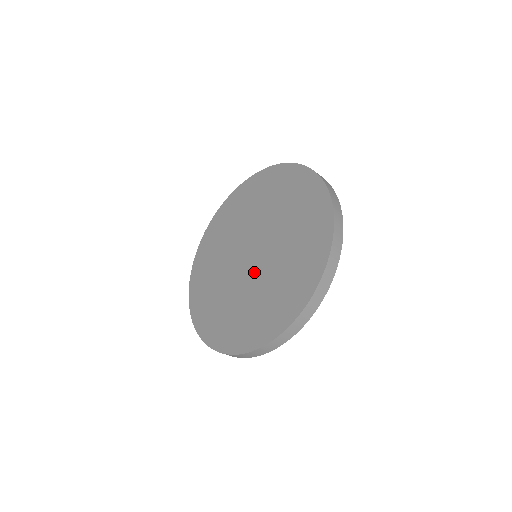
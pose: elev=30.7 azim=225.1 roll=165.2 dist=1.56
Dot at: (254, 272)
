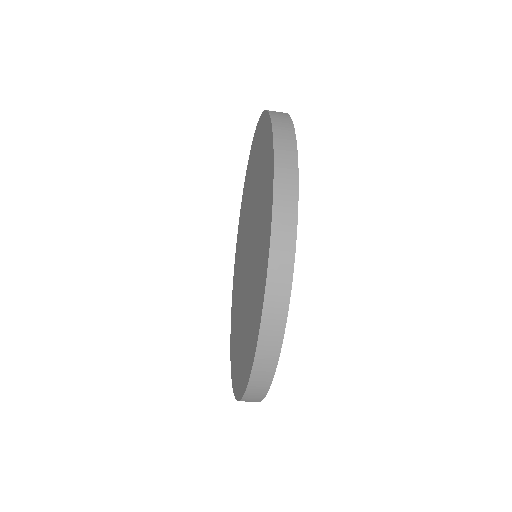
Dot at: (243, 286)
